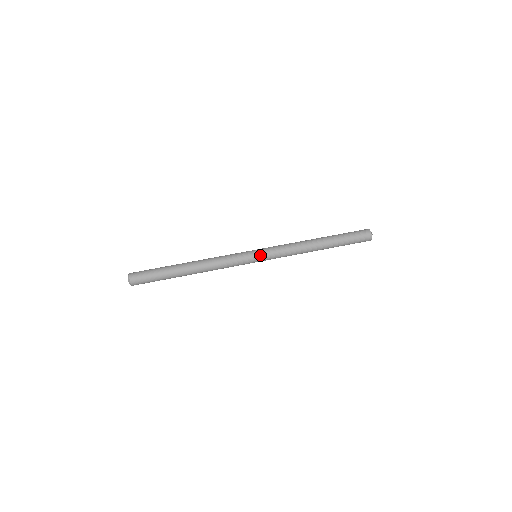
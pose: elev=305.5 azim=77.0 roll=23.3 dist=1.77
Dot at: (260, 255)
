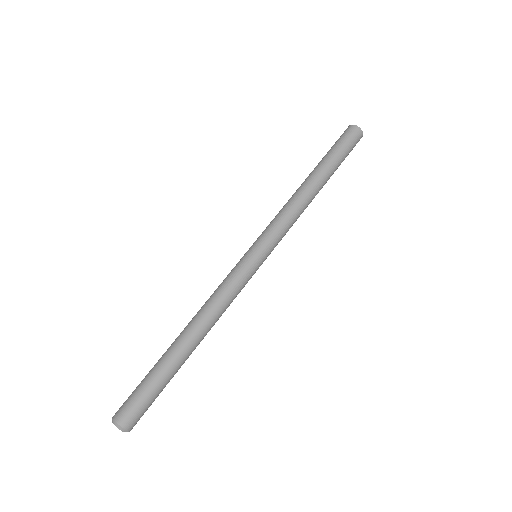
Dot at: (256, 246)
